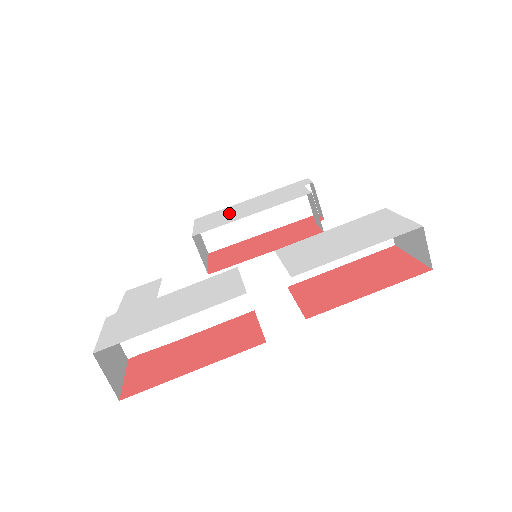
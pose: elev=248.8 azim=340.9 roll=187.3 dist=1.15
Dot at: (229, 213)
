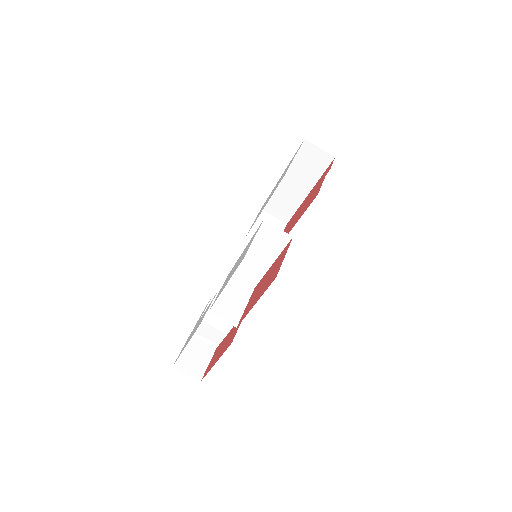
Dot at: (265, 203)
